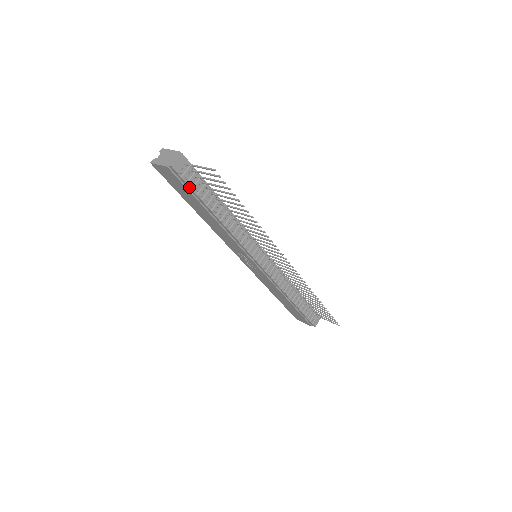
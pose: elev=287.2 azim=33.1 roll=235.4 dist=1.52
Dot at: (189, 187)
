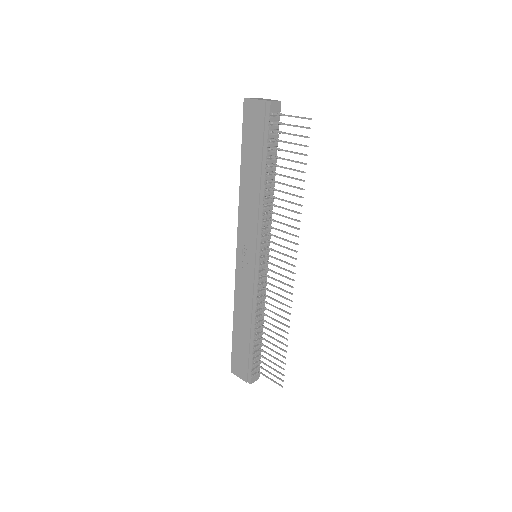
Dot at: (267, 132)
